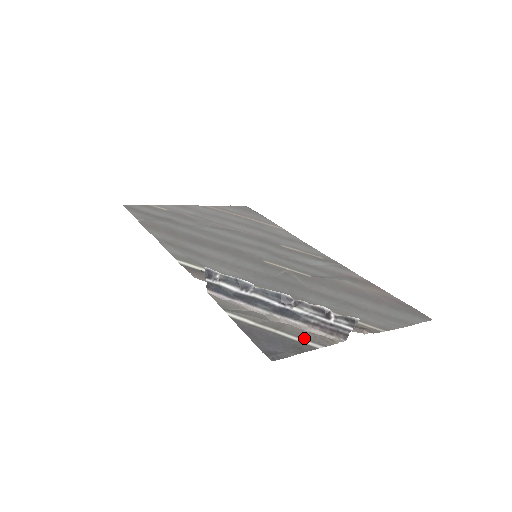
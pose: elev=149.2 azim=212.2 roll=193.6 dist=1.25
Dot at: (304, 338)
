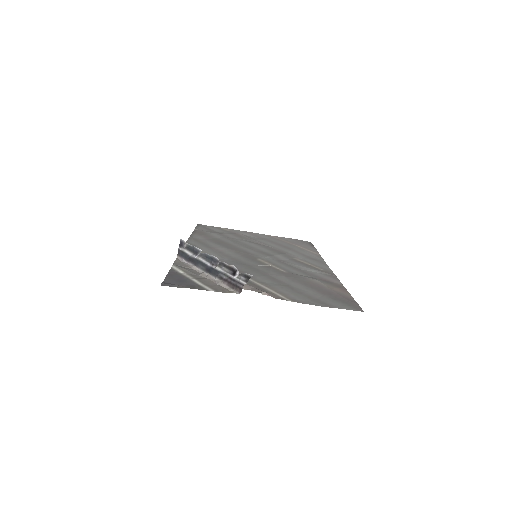
Dot at: (208, 285)
